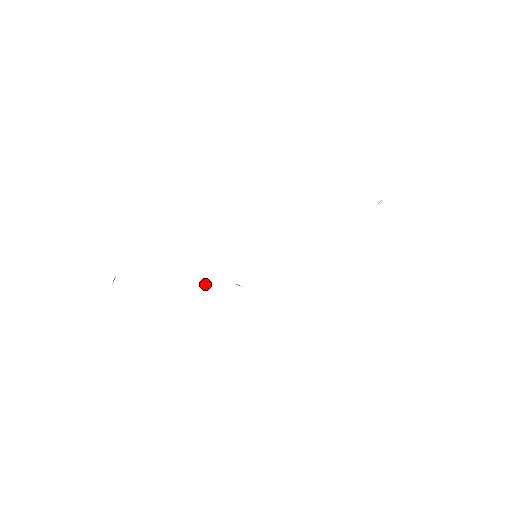
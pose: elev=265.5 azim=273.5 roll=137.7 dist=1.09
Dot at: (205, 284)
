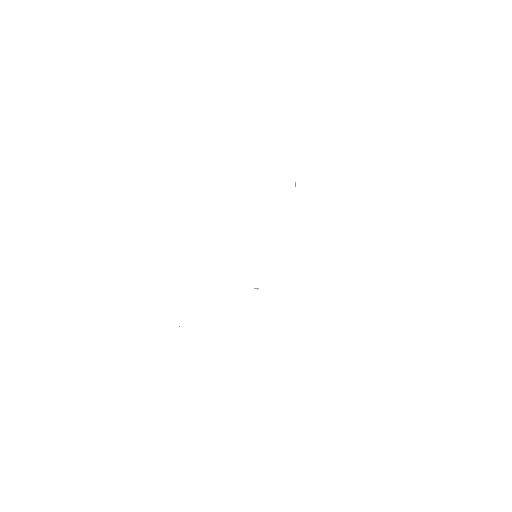
Dot at: occluded
